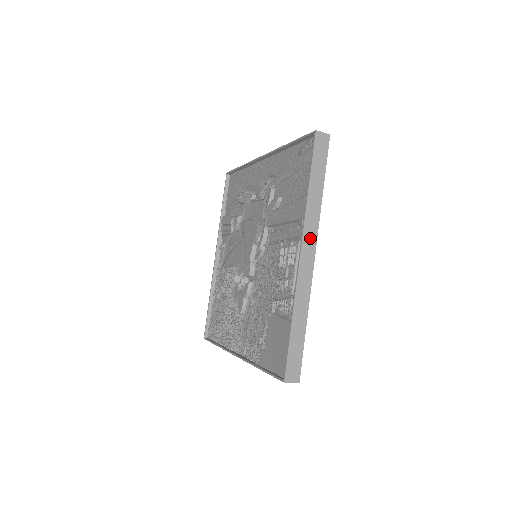
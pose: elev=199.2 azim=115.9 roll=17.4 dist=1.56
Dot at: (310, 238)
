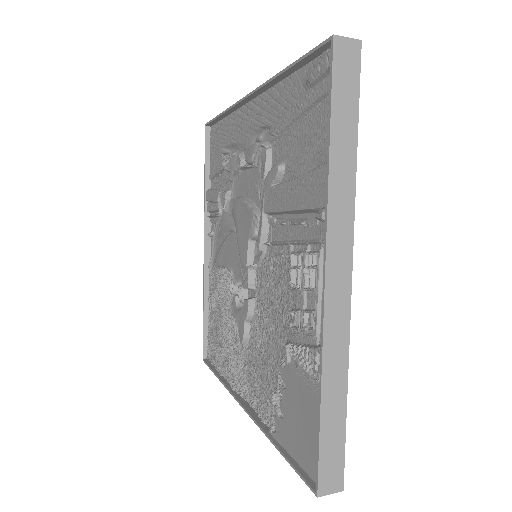
Dot at: (340, 244)
